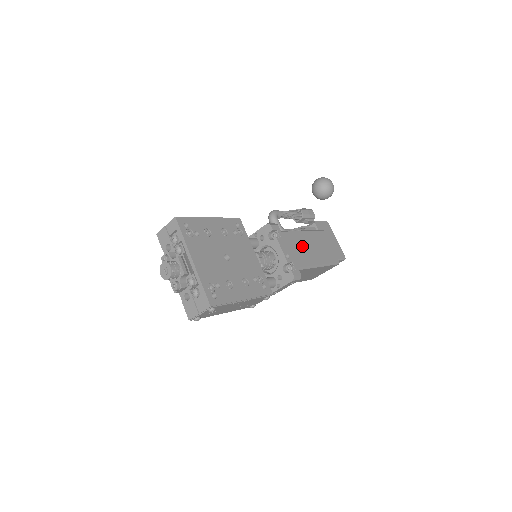
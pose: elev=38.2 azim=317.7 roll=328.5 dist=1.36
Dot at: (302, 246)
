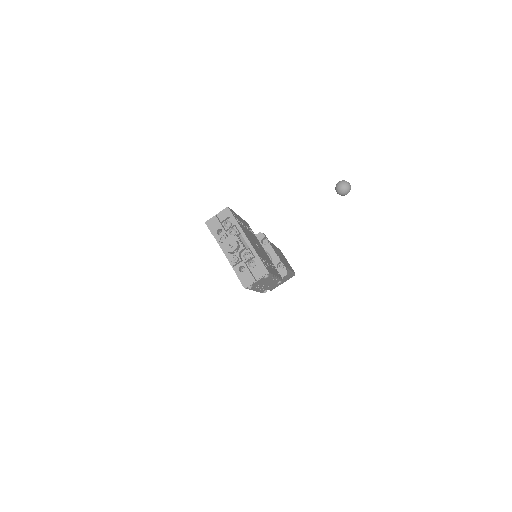
Dot at: (279, 254)
